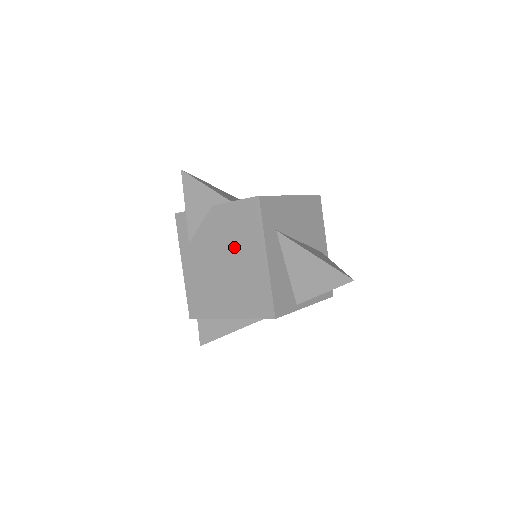
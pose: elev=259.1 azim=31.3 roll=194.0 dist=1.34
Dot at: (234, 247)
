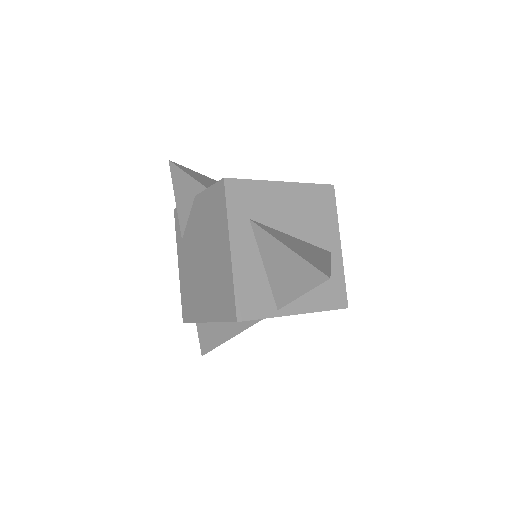
Dot at: (209, 240)
